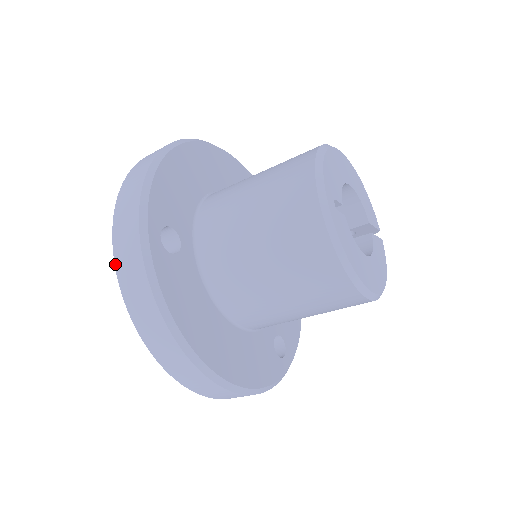
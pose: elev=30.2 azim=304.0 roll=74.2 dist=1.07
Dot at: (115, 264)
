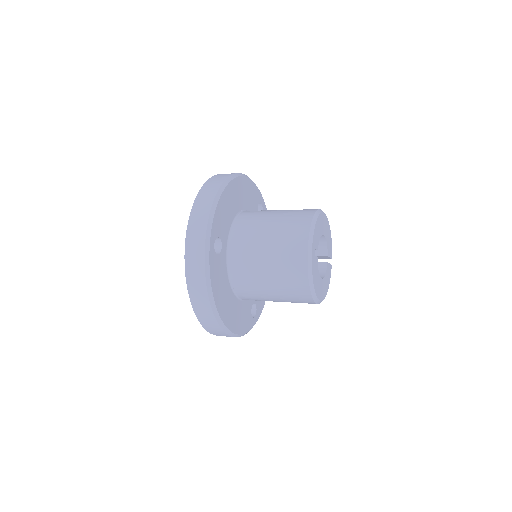
Dot at: (185, 254)
